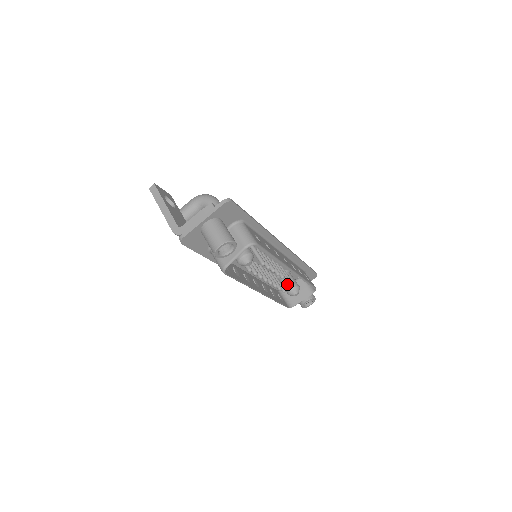
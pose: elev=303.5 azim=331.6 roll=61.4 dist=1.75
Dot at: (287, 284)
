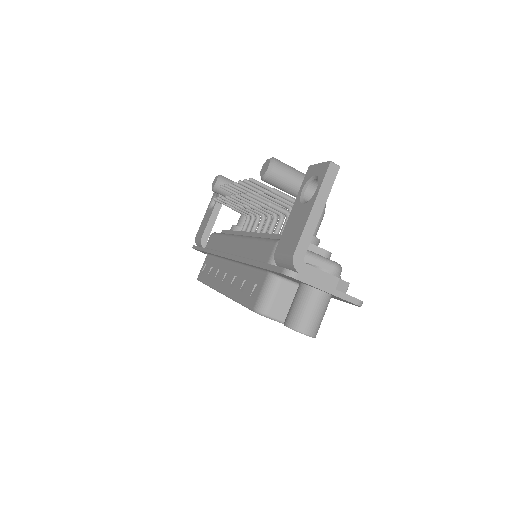
Dot at: occluded
